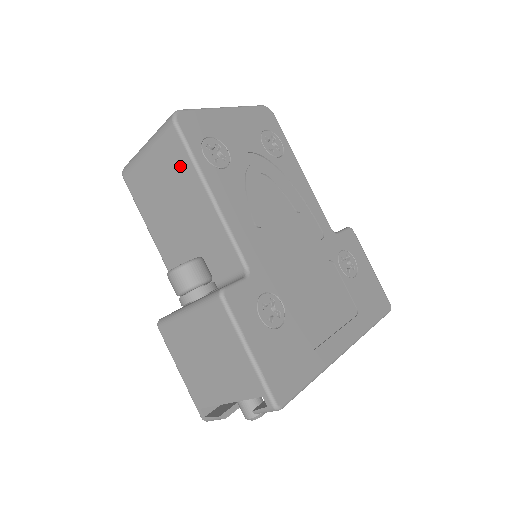
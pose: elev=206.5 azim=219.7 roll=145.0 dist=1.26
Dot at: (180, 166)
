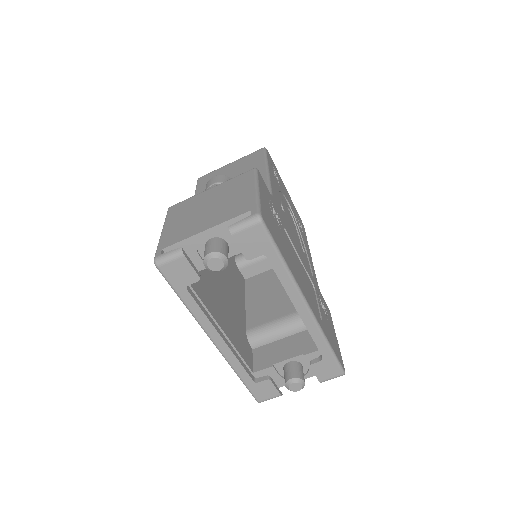
Dot at: (253, 162)
